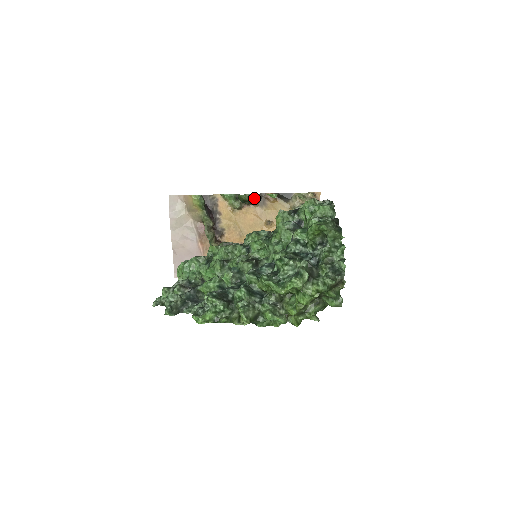
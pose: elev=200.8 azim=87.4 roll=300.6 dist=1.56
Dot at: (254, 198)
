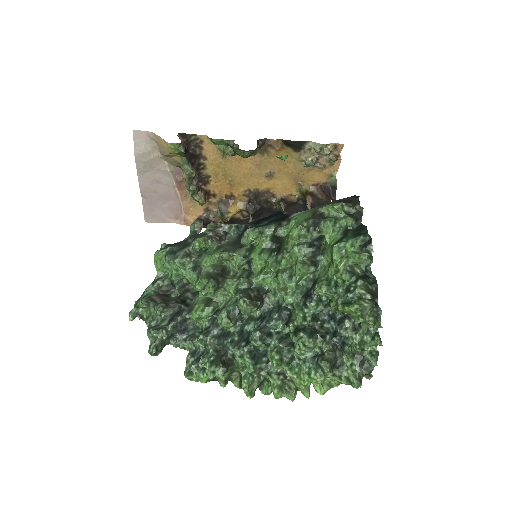
Dot at: (255, 153)
